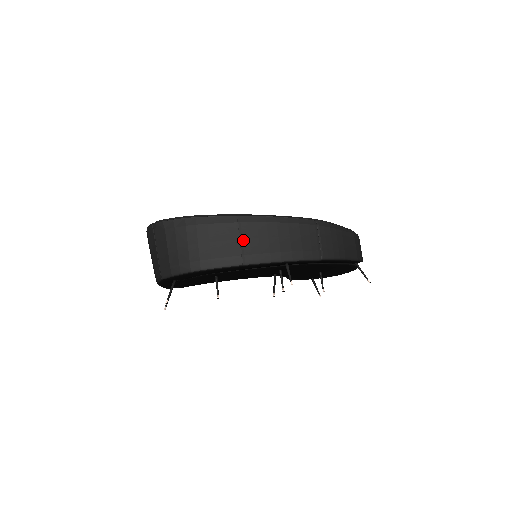
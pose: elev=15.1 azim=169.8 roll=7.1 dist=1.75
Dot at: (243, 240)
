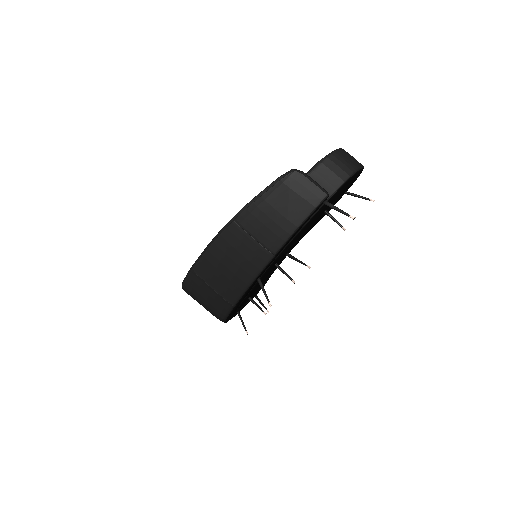
Dot at: (213, 287)
